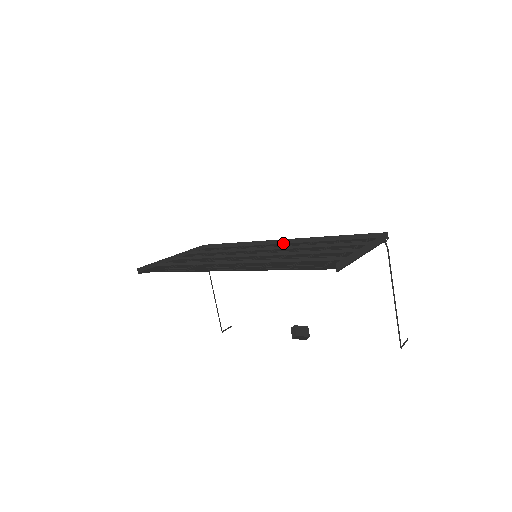
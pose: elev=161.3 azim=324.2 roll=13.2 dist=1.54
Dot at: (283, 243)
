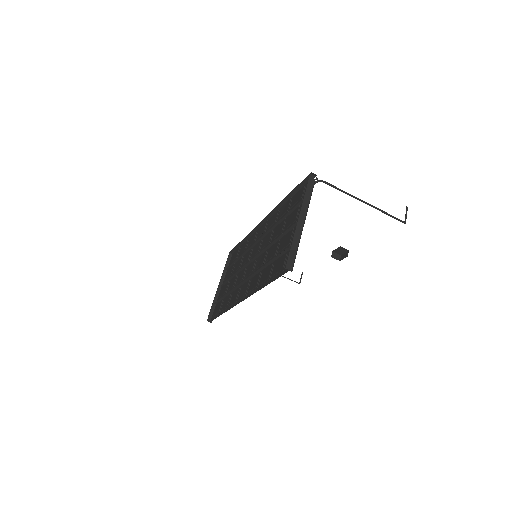
Dot at: (265, 222)
